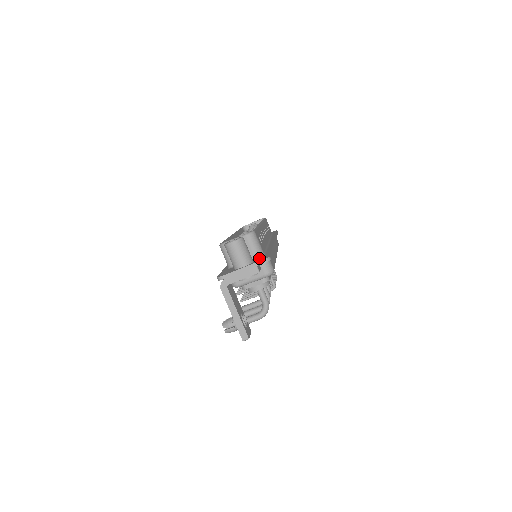
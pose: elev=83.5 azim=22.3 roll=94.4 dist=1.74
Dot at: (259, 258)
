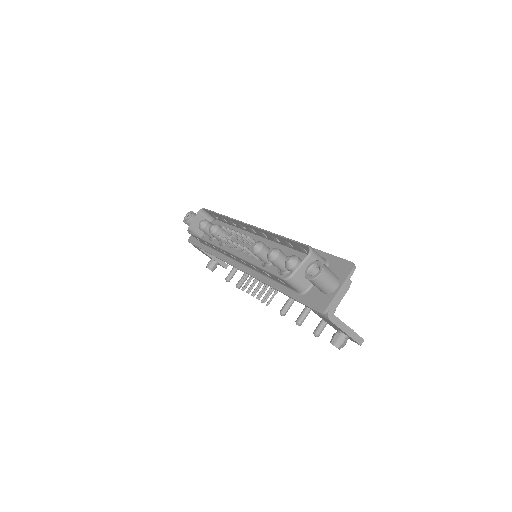
Dot at: (334, 268)
